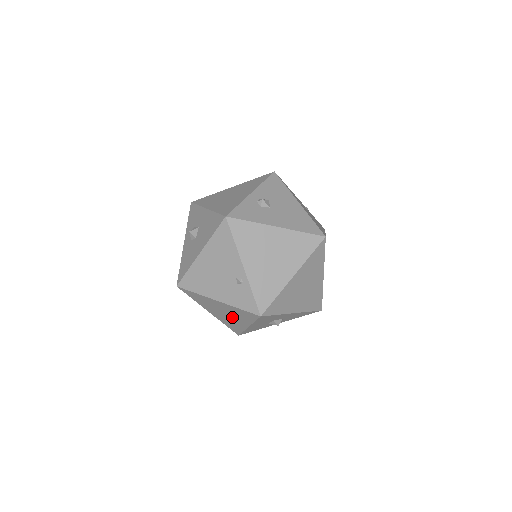
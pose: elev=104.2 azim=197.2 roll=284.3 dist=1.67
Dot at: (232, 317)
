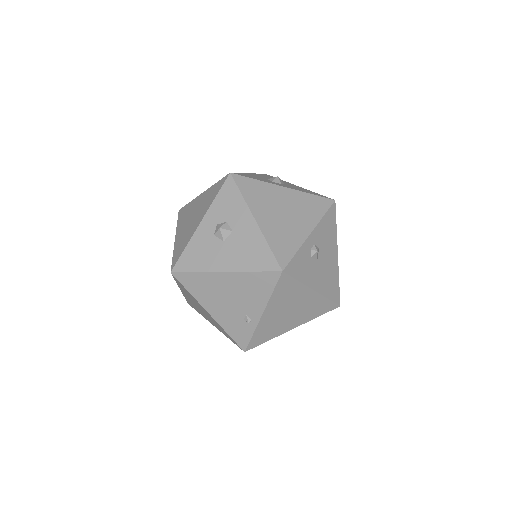
Dot at: (206, 315)
